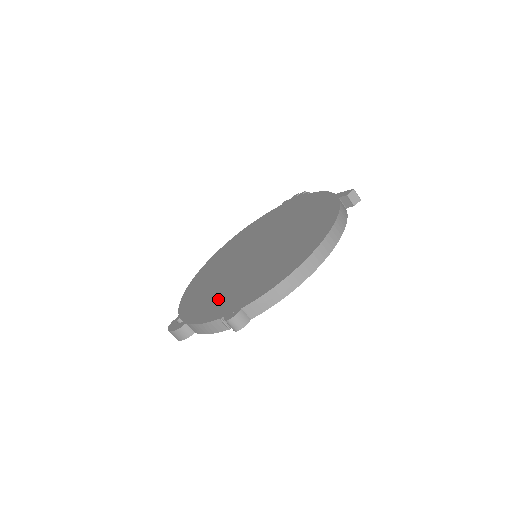
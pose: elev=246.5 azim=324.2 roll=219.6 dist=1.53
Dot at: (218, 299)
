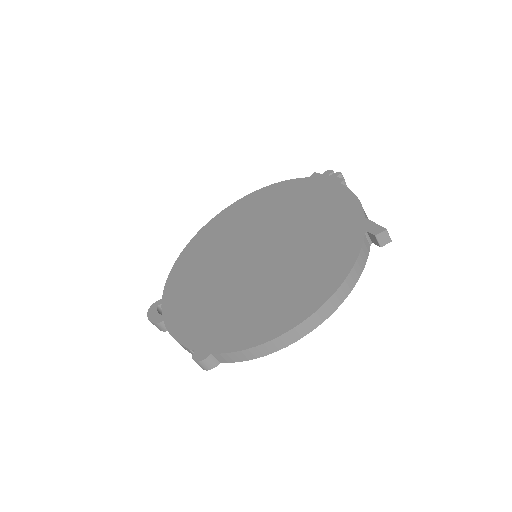
Dot at: (199, 310)
